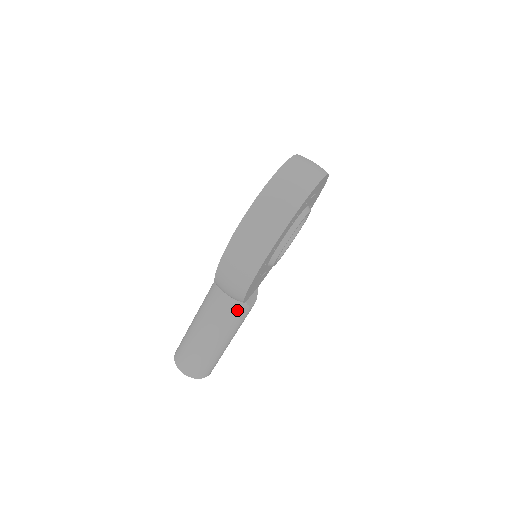
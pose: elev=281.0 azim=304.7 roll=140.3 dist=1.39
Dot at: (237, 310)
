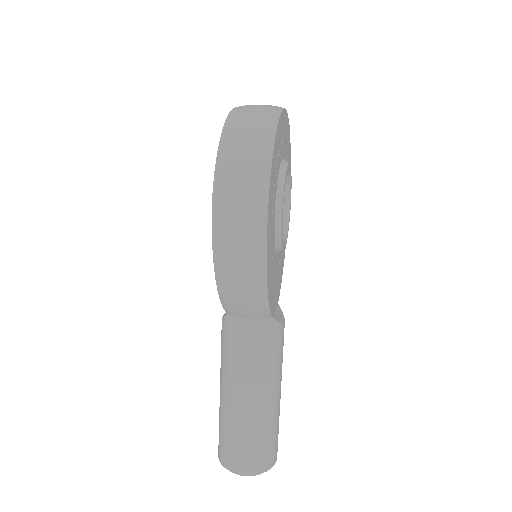
Dot at: (267, 335)
